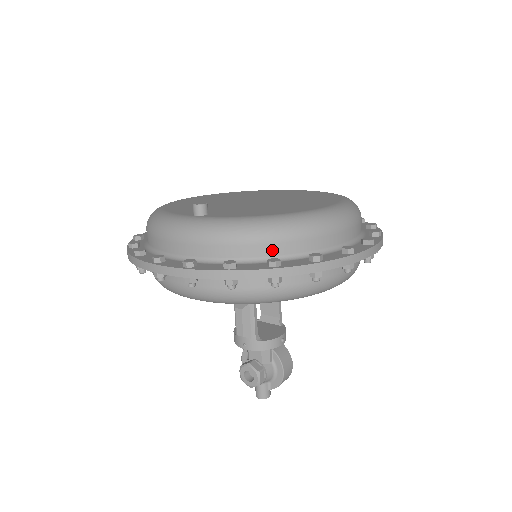
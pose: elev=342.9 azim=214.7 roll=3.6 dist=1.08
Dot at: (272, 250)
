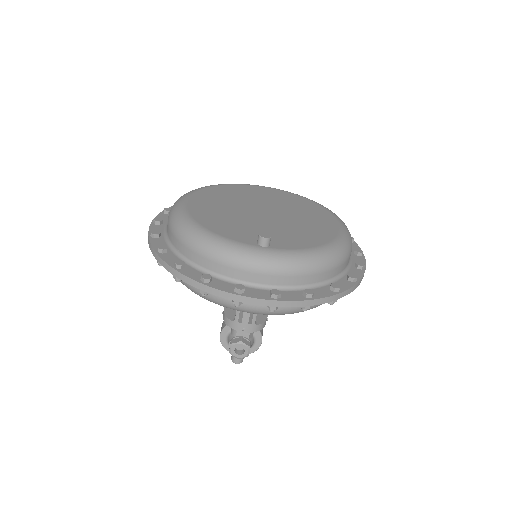
Dot at: (327, 276)
